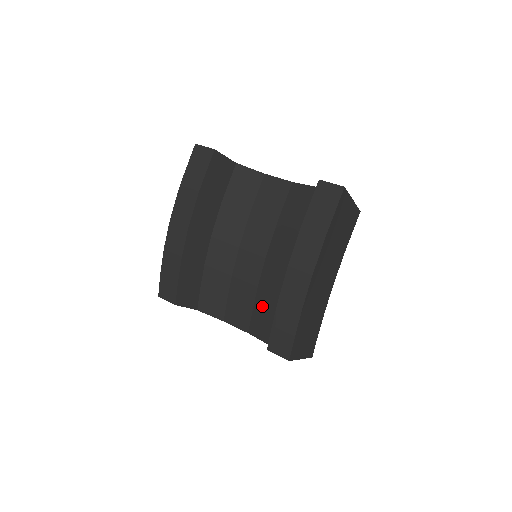
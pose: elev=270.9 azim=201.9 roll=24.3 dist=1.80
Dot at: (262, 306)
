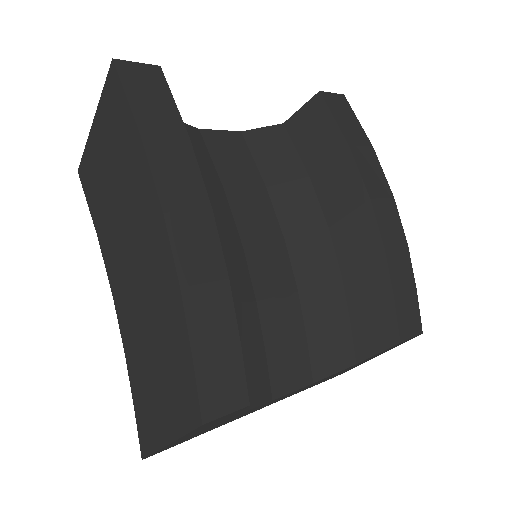
Dot at: (320, 314)
